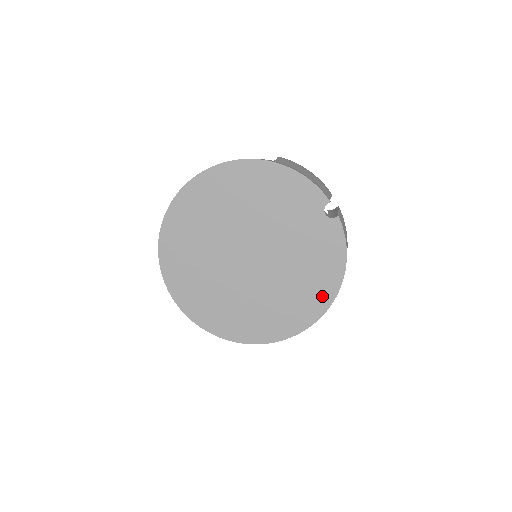
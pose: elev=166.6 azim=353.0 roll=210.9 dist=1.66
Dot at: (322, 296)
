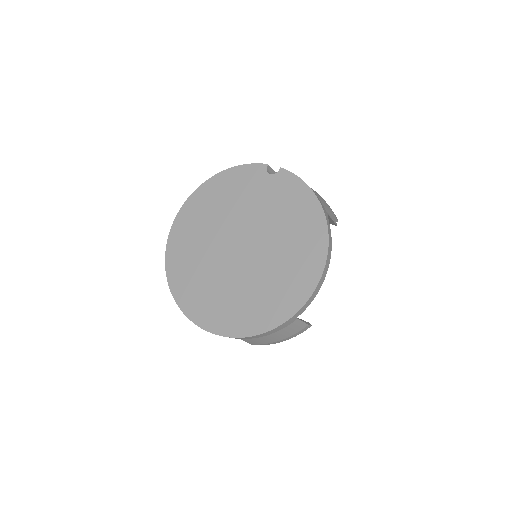
Dot at: (315, 229)
